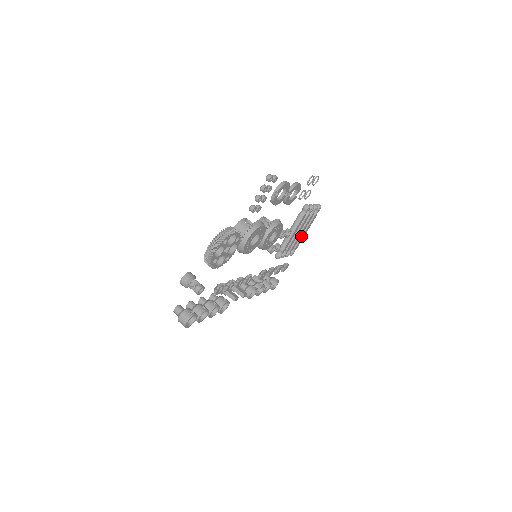
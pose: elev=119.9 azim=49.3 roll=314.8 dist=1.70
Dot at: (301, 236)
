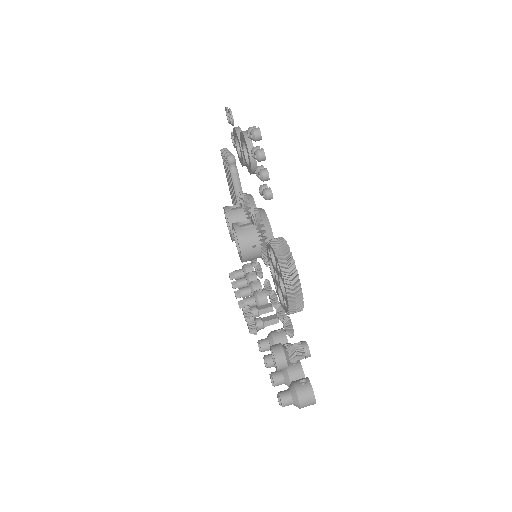
Dot at: occluded
